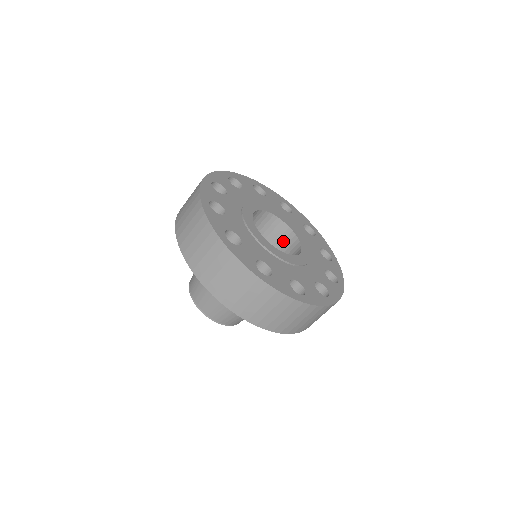
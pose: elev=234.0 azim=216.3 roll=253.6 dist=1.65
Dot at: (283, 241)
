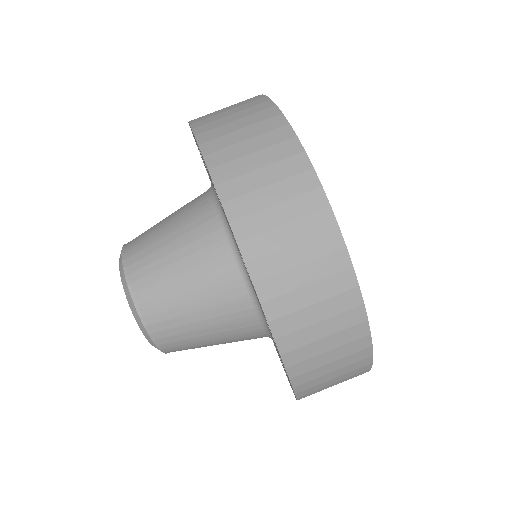
Dot at: occluded
